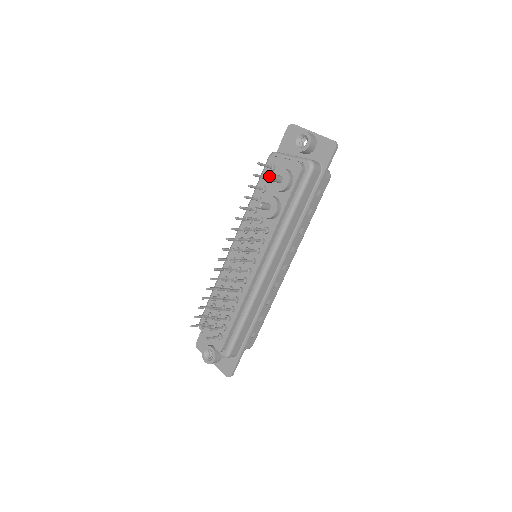
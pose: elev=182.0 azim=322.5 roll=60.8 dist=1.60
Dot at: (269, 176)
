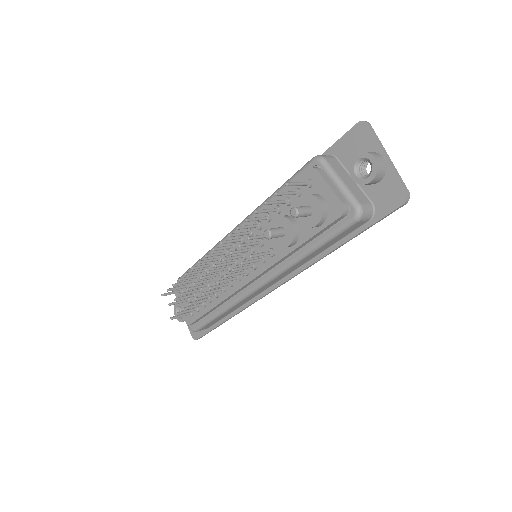
Dot at: (292, 211)
